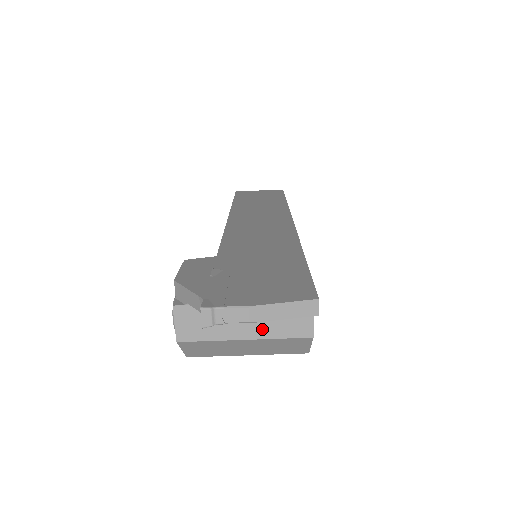
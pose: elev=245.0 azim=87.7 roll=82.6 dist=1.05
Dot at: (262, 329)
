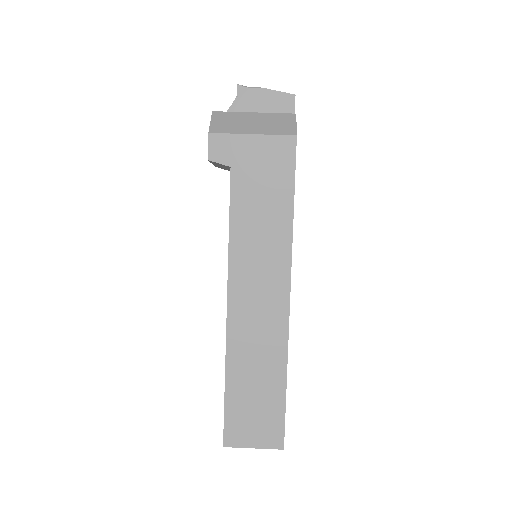
Dot at: occluded
